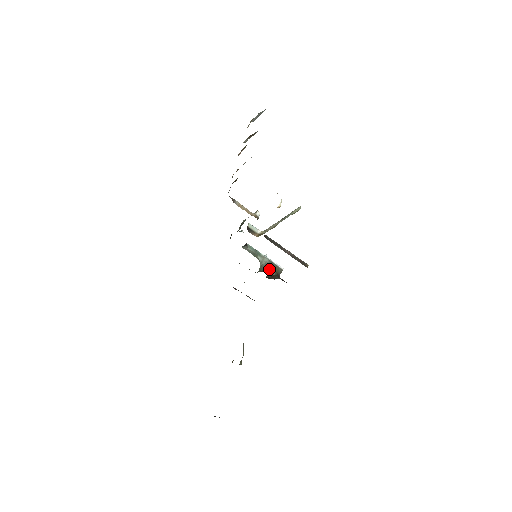
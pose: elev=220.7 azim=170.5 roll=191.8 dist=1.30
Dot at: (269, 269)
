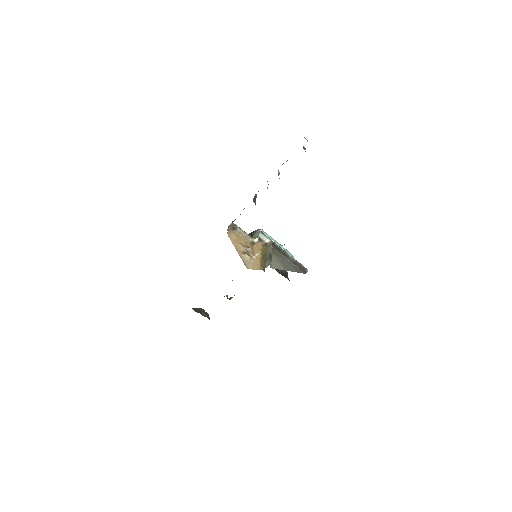
Dot at: occluded
